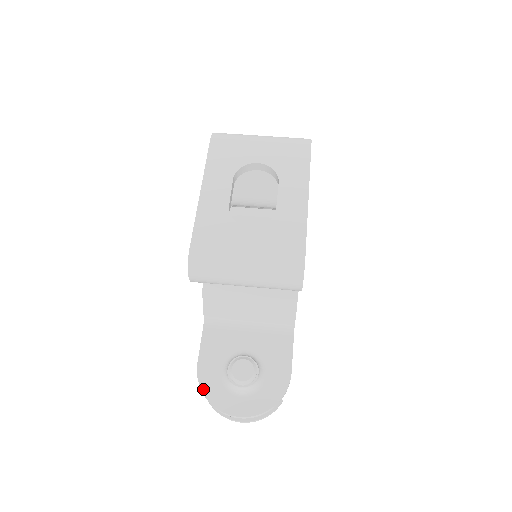
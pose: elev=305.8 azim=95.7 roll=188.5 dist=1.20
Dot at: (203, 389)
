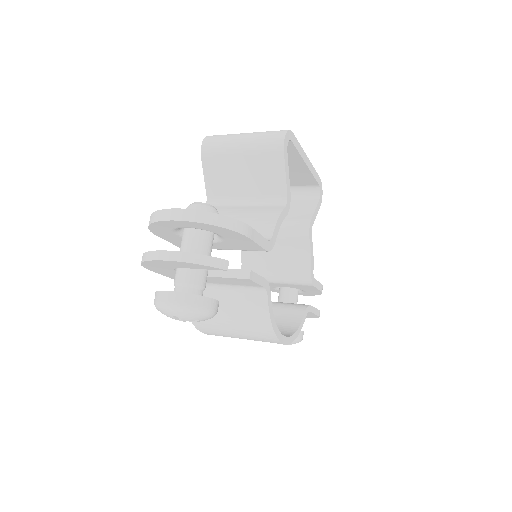
Dot at: occluded
